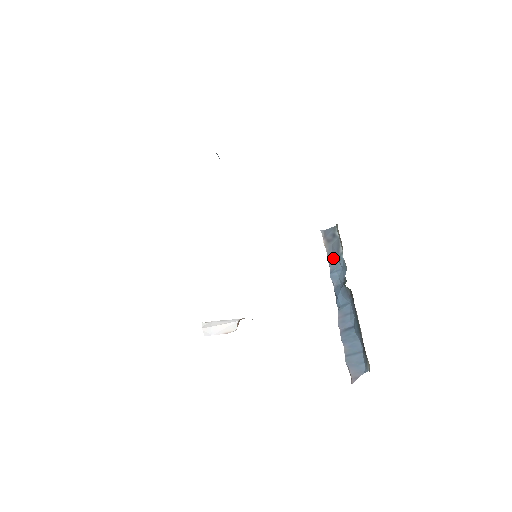
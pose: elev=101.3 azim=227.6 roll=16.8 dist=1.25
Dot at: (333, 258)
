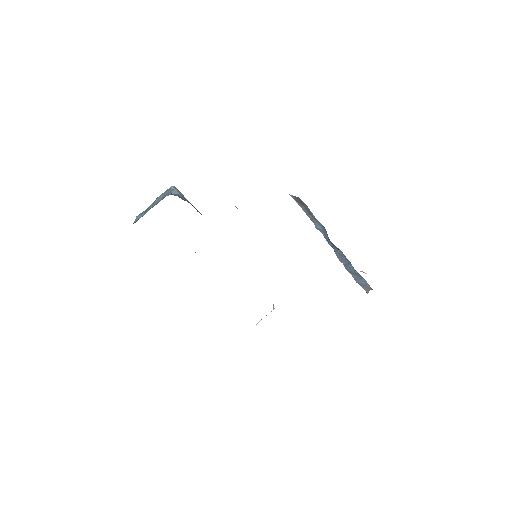
Dot at: (311, 216)
